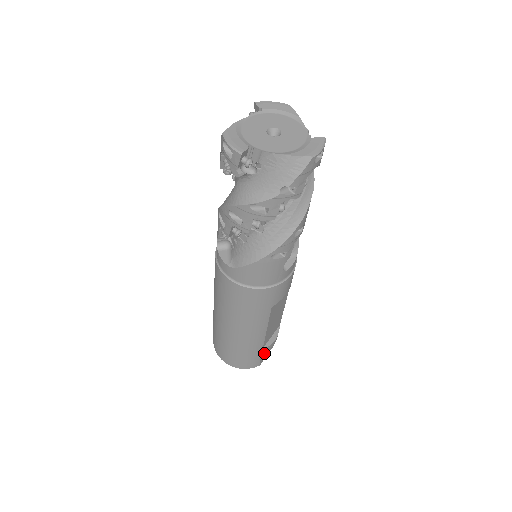
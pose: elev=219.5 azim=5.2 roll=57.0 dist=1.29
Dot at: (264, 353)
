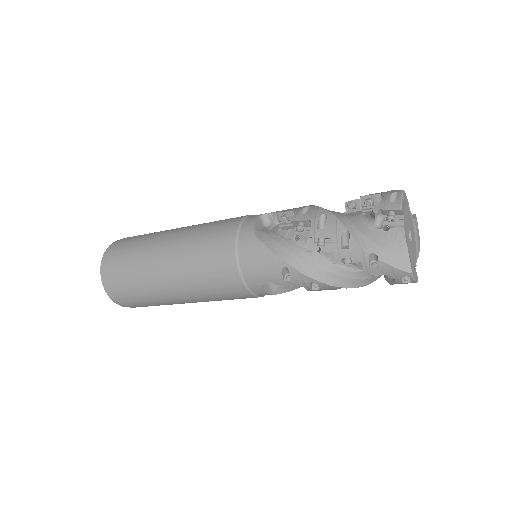
Dot at: occluded
